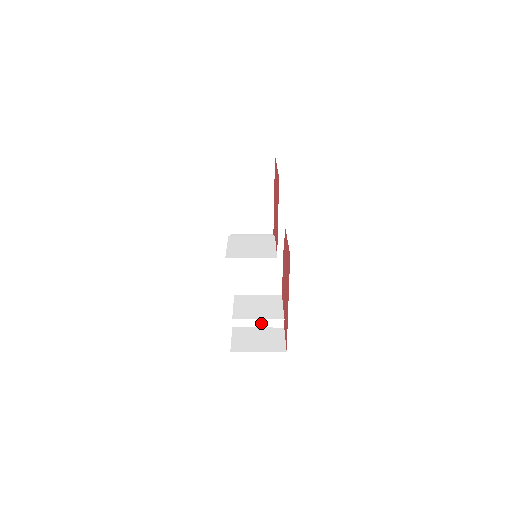
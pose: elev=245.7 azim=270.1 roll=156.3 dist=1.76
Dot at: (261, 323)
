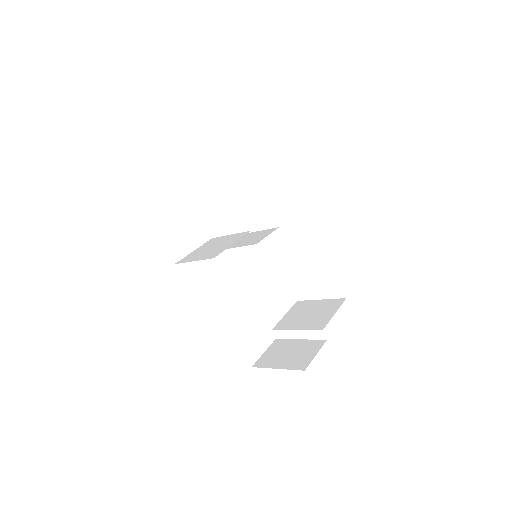
Dot at: (301, 334)
